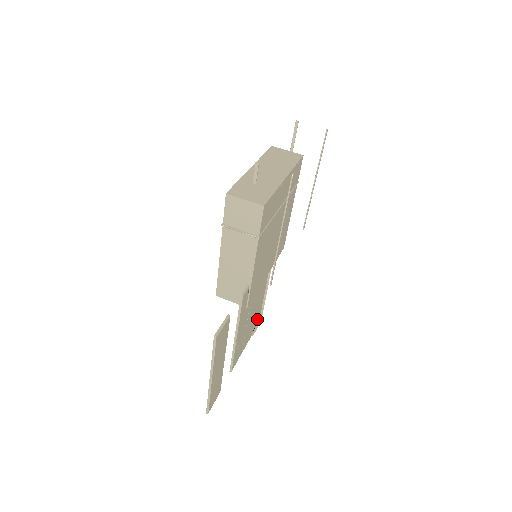
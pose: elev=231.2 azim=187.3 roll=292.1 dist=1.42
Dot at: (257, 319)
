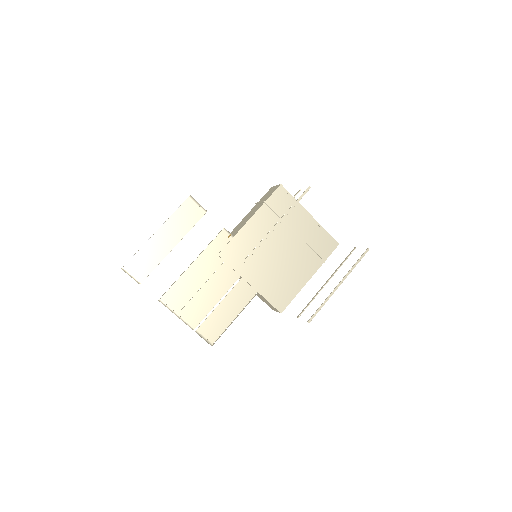
Dot at: (212, 333)
